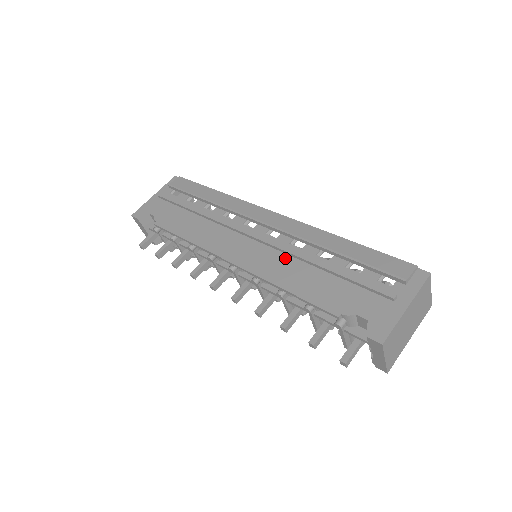
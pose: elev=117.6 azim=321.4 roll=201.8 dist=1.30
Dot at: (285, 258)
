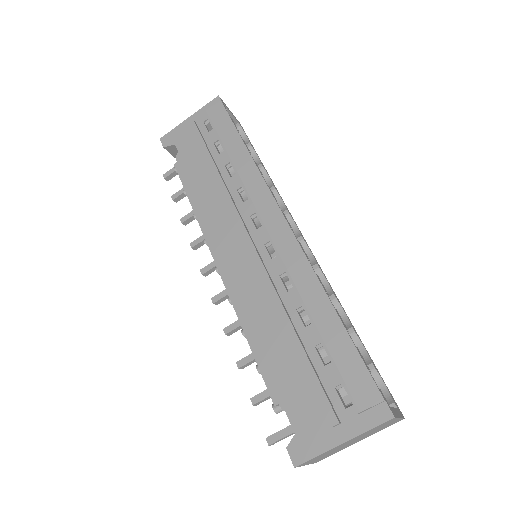
Dot at: (265, 294)
